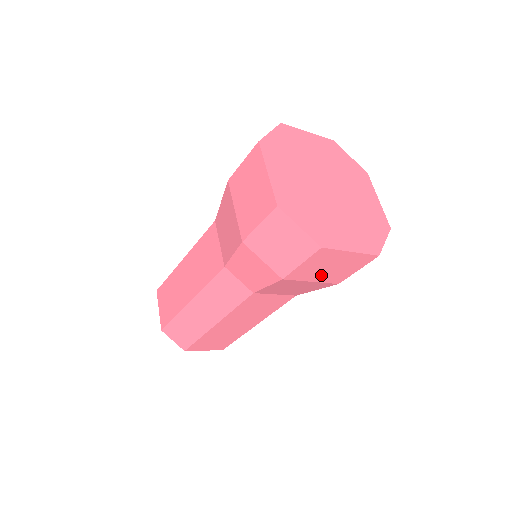
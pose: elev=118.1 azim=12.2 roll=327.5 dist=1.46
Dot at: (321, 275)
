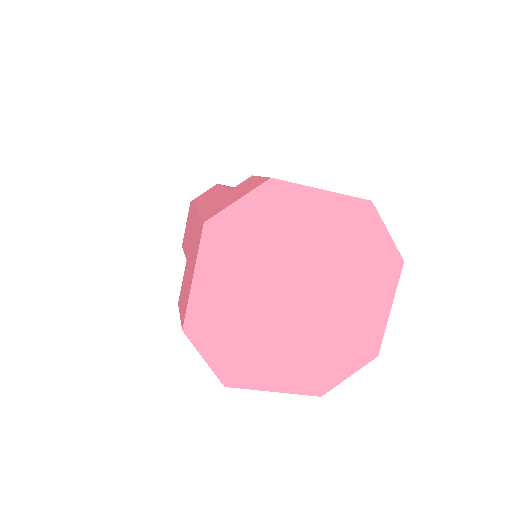
Dot at: occluded
